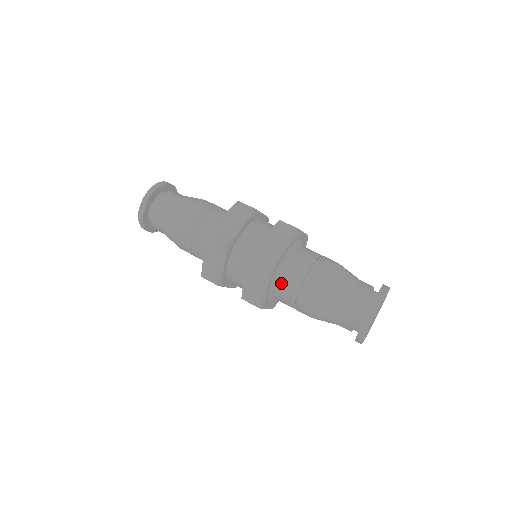
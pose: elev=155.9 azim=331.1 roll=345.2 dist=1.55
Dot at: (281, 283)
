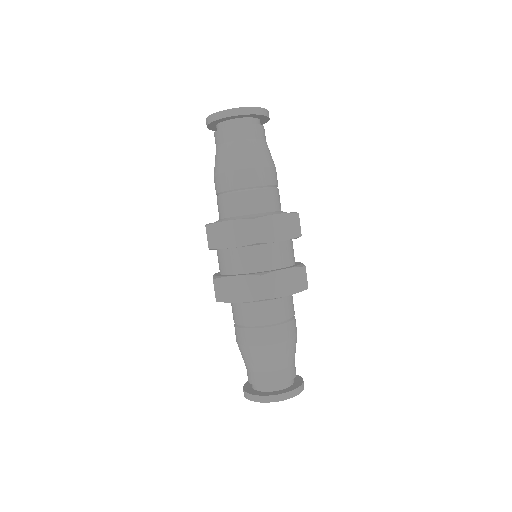
Dot at: (232, 306)
